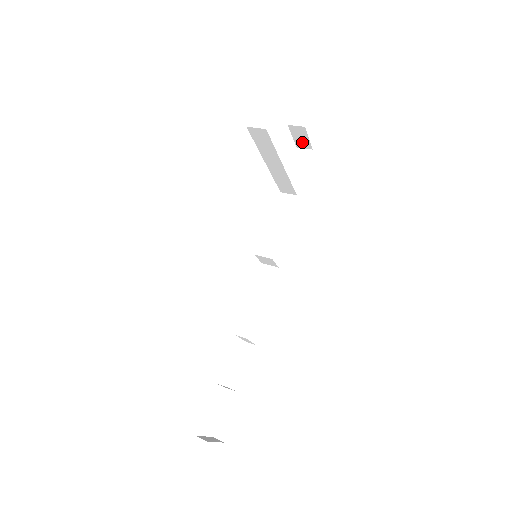
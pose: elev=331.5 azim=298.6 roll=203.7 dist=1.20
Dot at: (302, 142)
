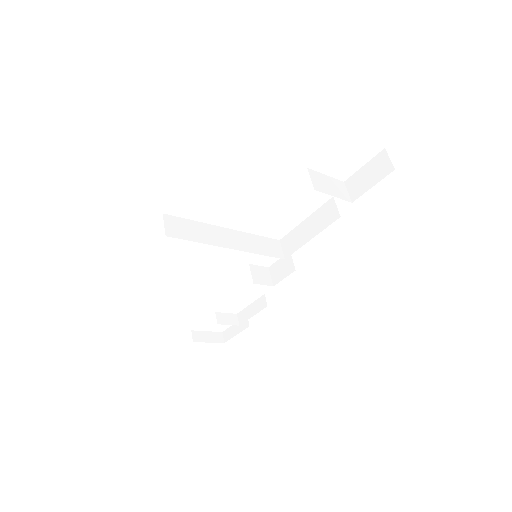
Dot at: occluded
